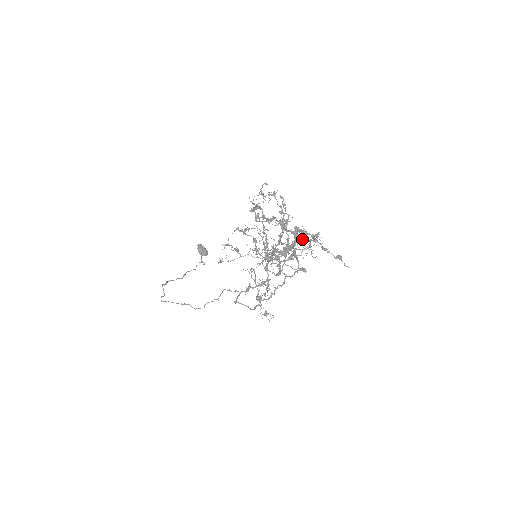
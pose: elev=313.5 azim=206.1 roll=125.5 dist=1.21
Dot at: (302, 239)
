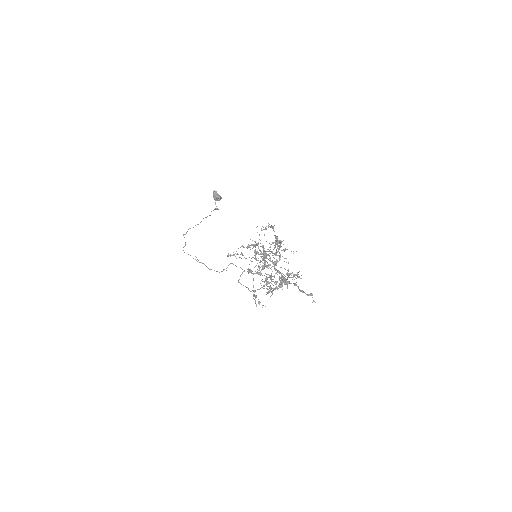
Dot at: (287, 275)
